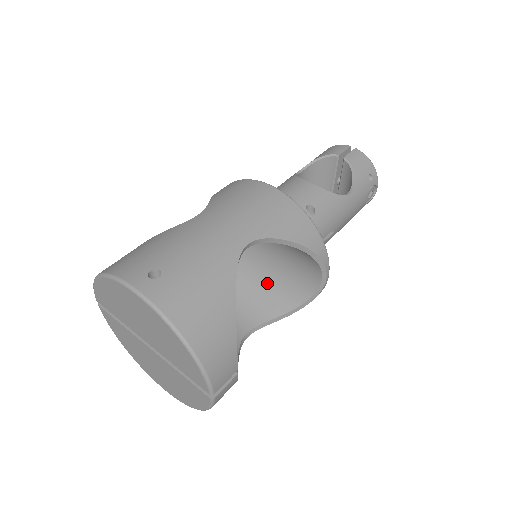
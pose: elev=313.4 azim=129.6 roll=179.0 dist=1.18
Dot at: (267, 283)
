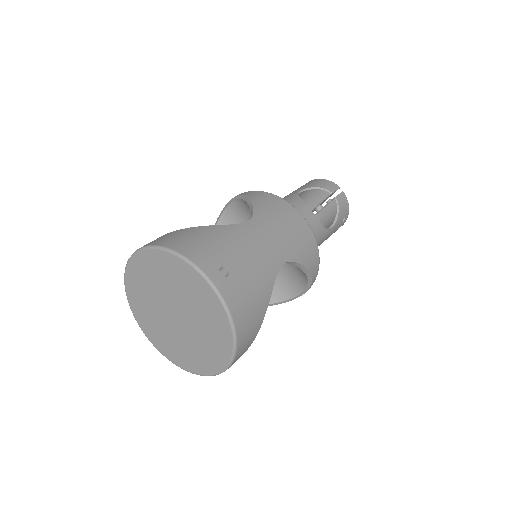
Dot at: occluded
